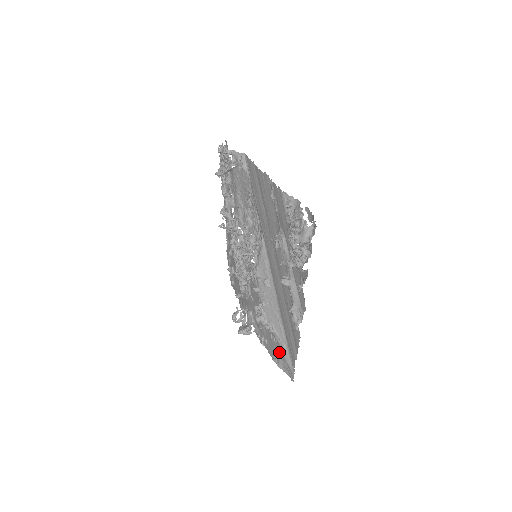
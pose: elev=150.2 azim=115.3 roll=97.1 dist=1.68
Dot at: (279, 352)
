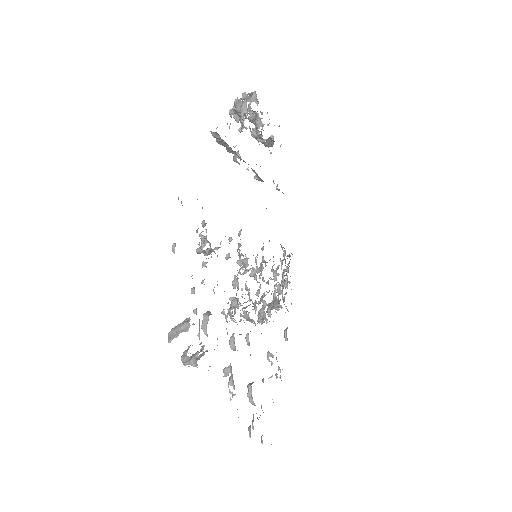
Dot at: occluded
